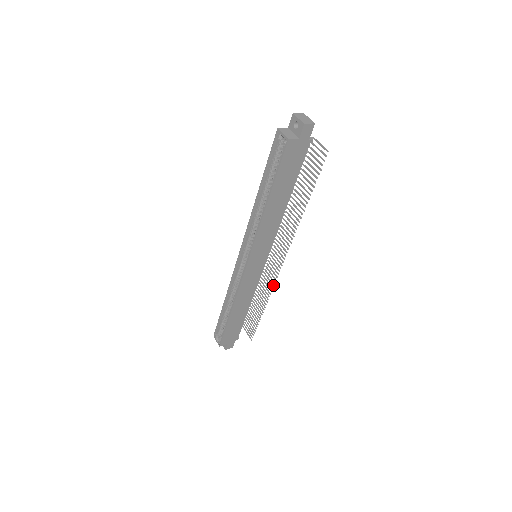
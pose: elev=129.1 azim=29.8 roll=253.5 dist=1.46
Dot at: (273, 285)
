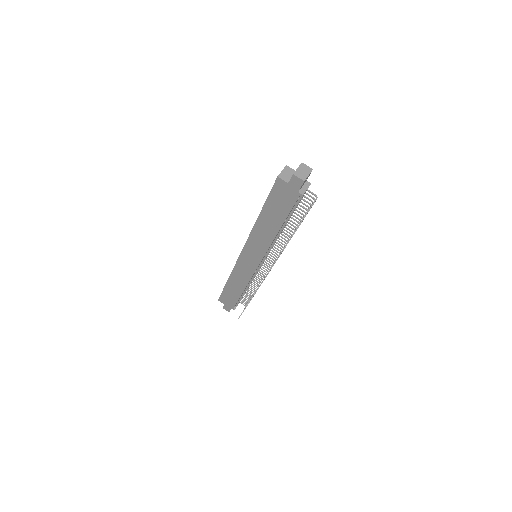
Dot at: (257, 289)
